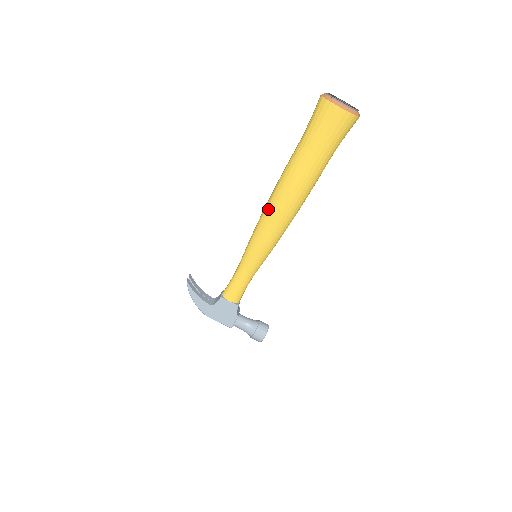
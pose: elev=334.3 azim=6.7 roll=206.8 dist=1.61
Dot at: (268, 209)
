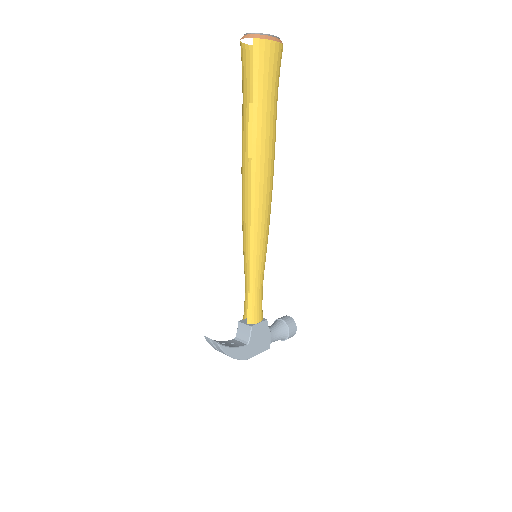
Dot at: (253, 195)
